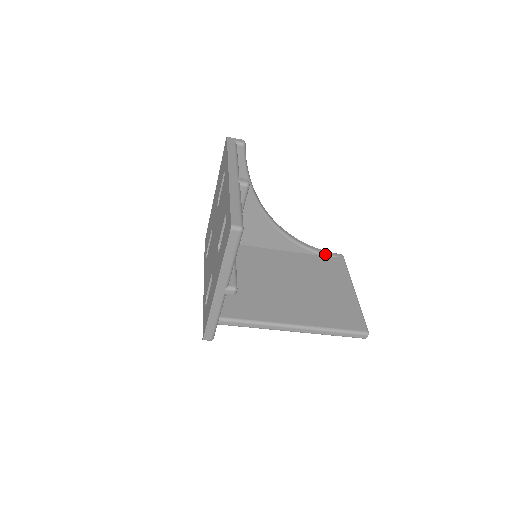
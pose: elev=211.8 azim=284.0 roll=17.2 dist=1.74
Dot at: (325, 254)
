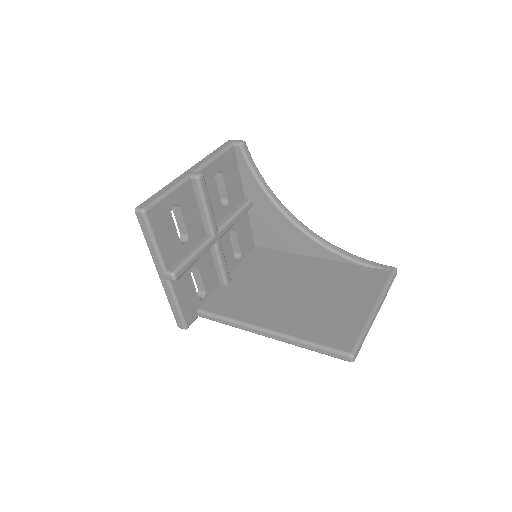
Dot at: (368, 265)
